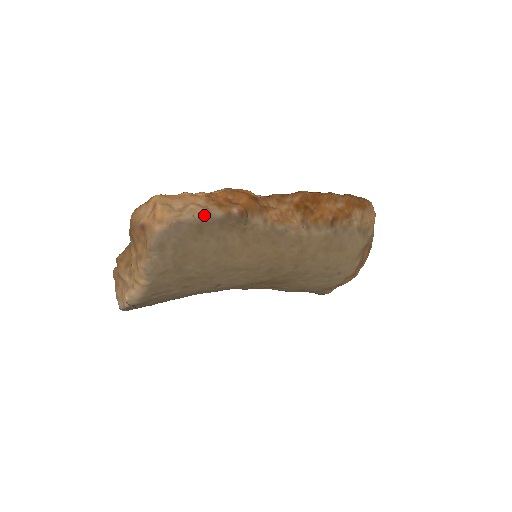
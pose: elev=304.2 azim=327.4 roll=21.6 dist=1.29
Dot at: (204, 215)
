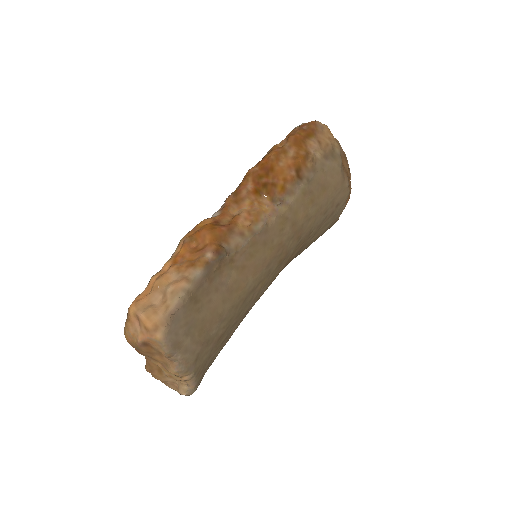
Dot at: (187, 287)
